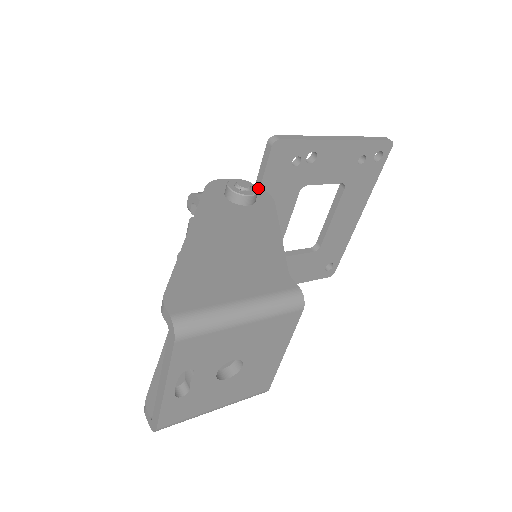
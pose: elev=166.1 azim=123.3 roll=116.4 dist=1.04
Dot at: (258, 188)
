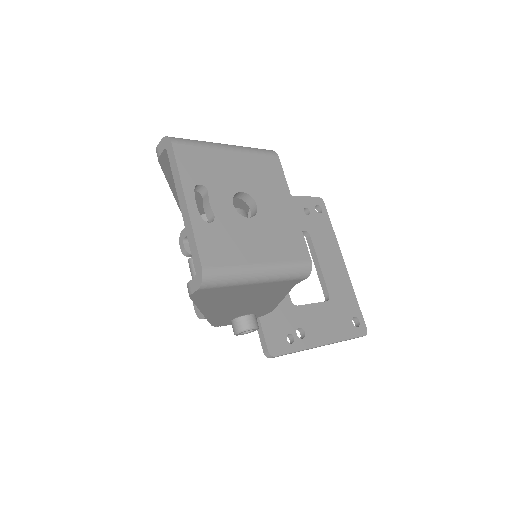
Dot at: occluded
